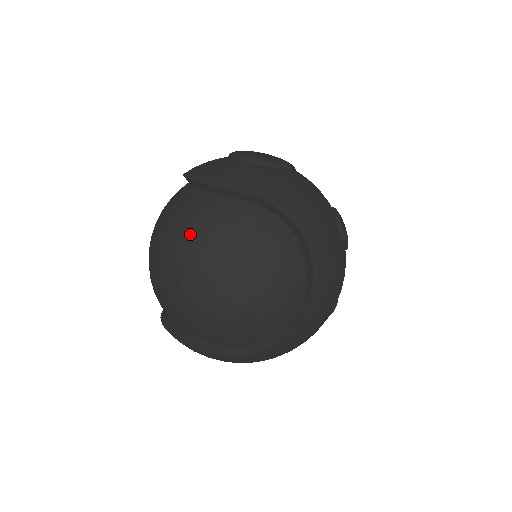
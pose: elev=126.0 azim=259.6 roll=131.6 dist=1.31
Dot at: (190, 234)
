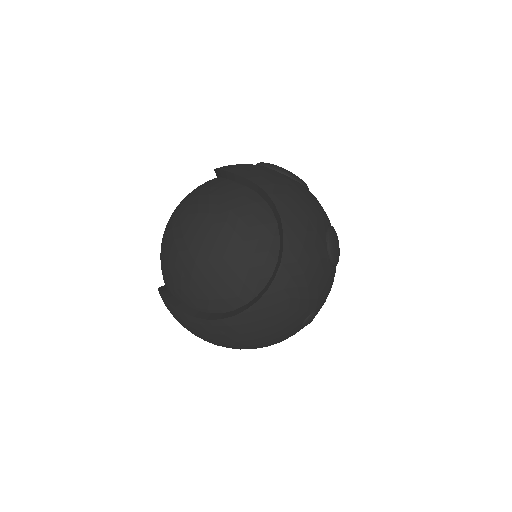
Dot at: (194, 201)
